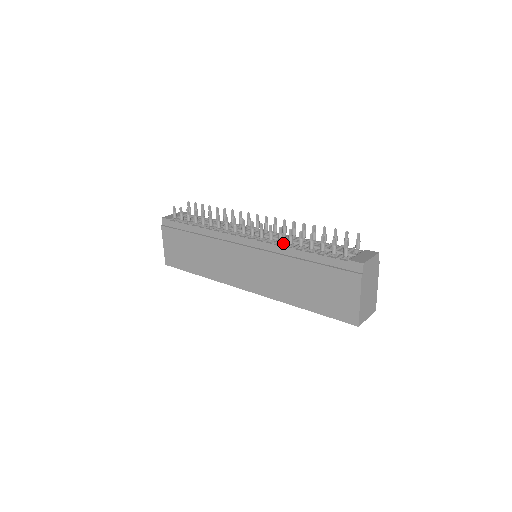
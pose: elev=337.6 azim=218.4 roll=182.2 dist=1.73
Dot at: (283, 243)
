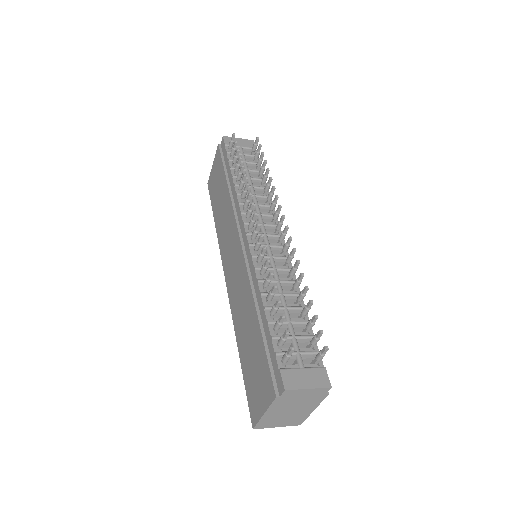
Dot at: occluded
